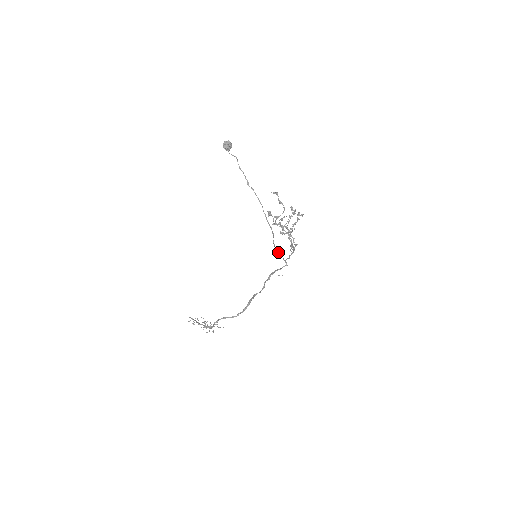
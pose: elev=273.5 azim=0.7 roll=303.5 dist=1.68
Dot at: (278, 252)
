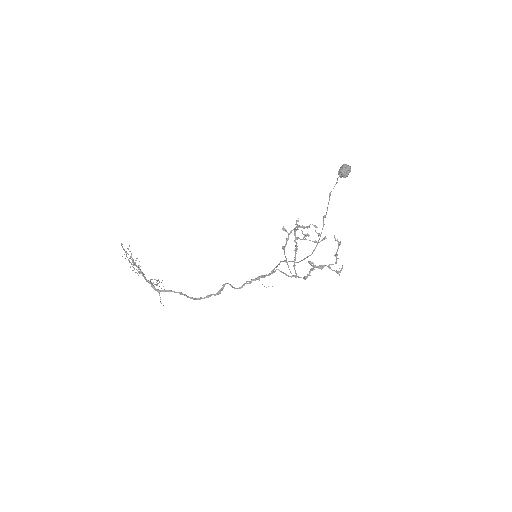
Dot at: (279, 264)
